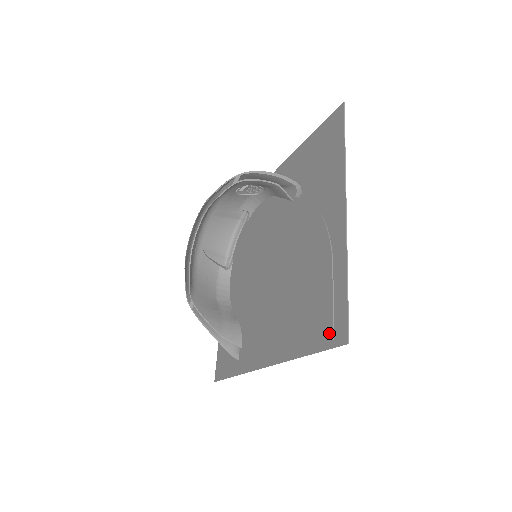
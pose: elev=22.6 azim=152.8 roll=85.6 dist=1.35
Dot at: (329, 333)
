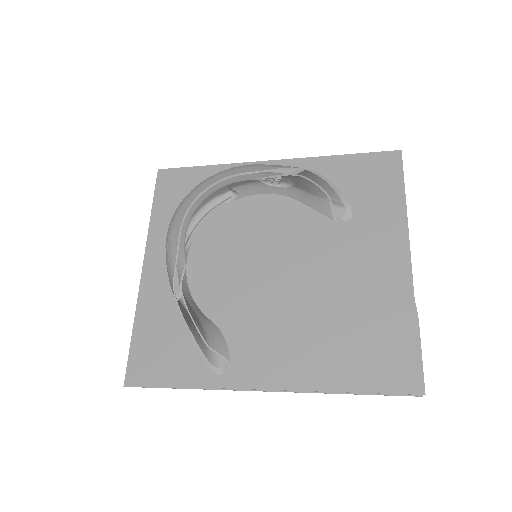
Dot at: (419, 386)
